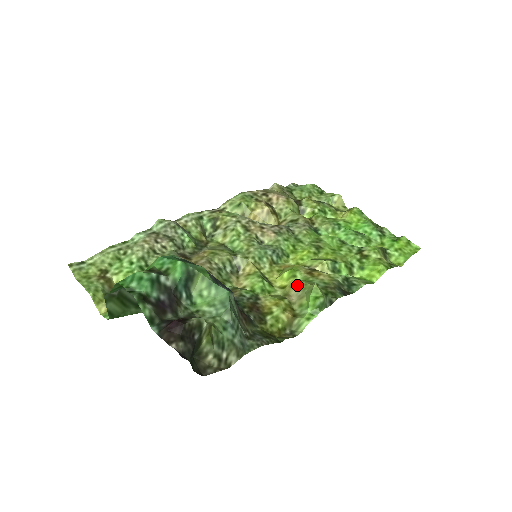
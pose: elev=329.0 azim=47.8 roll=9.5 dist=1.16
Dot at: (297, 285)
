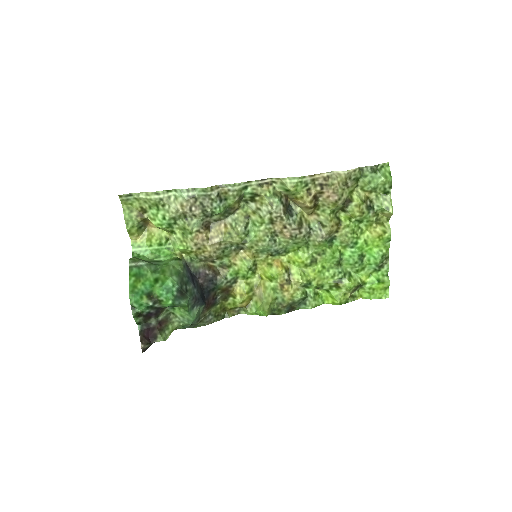
Dot at: (266, 289)
